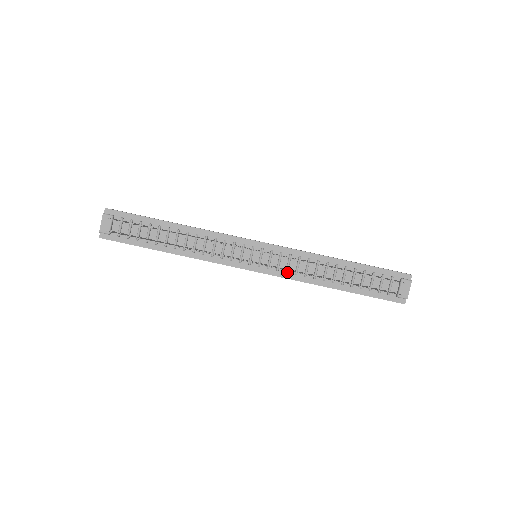
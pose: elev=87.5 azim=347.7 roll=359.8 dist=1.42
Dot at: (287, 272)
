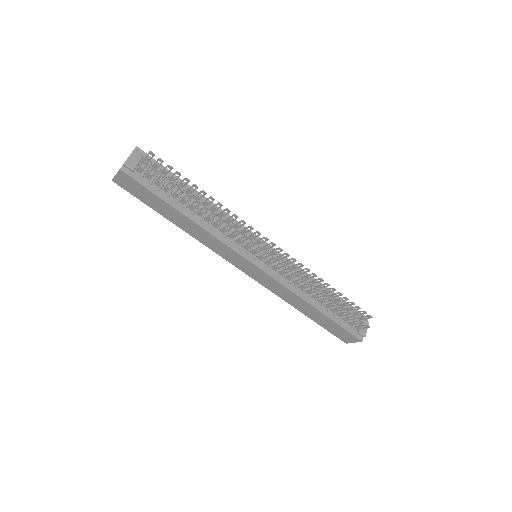
Dot at: (283, 278)
